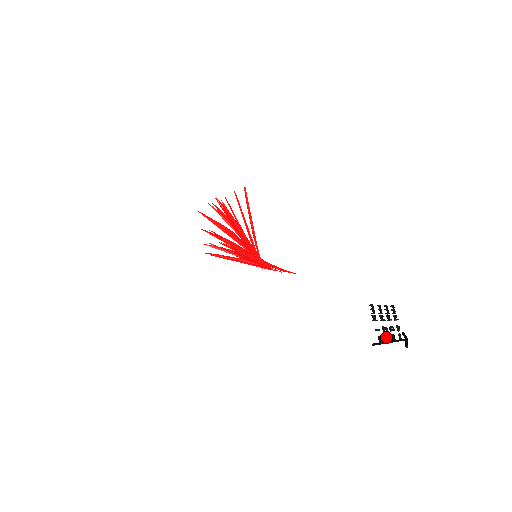
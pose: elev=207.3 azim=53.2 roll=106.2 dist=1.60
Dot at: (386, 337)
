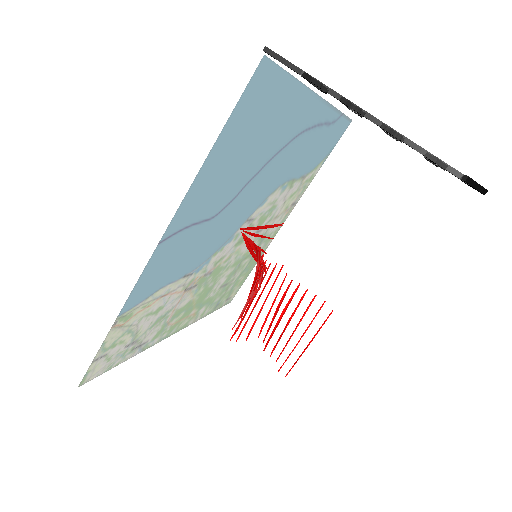
Dot at: (345, 102)
